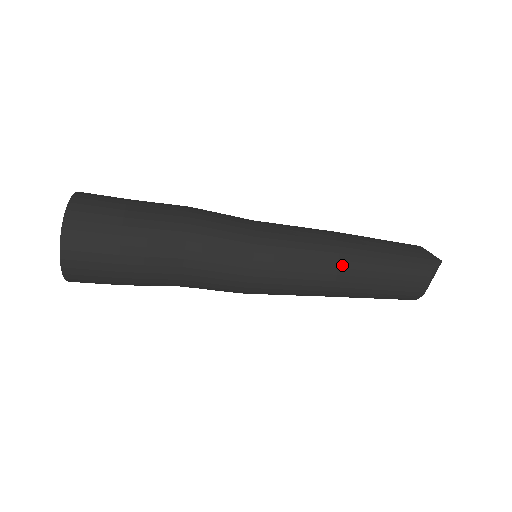
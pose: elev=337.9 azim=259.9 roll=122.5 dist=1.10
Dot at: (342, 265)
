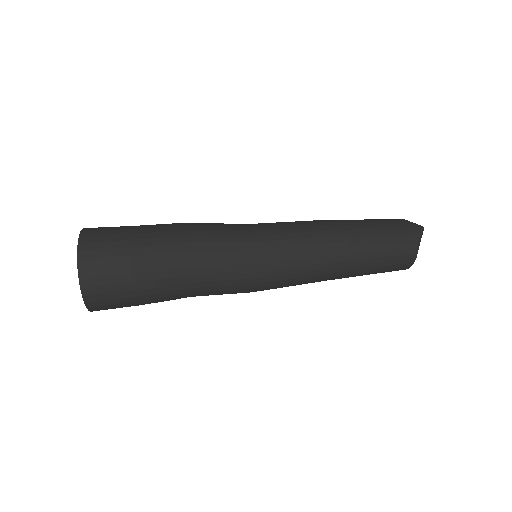
Dot at: (335, 246)
